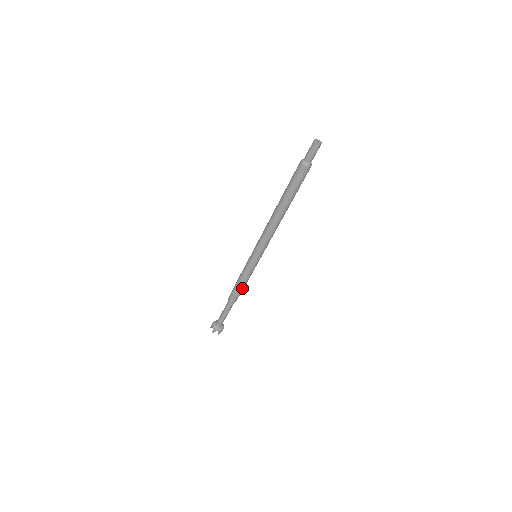
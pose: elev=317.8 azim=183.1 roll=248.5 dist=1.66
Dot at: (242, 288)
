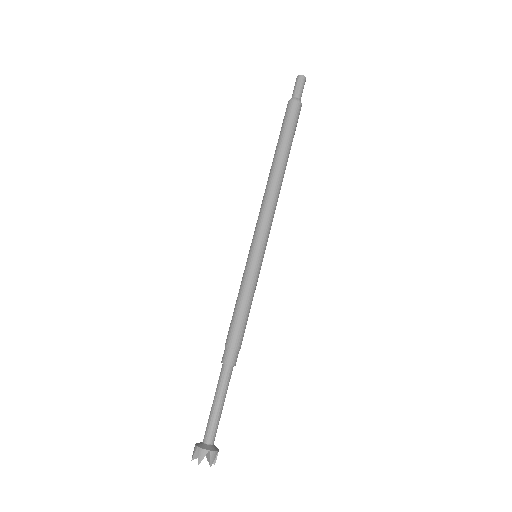
Dot at: (243, 324)
